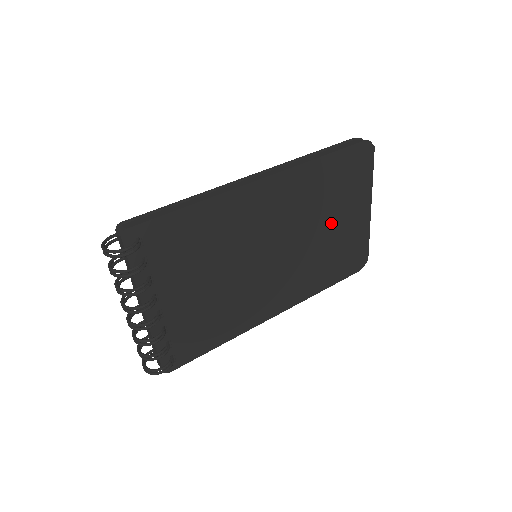
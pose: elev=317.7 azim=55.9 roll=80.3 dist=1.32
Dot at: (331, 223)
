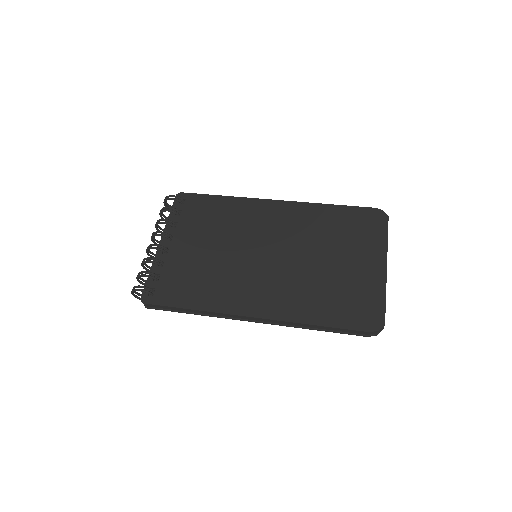
Dot at: (334, 259)
